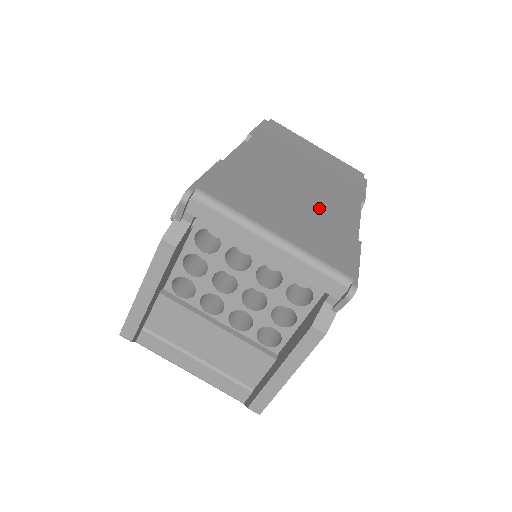
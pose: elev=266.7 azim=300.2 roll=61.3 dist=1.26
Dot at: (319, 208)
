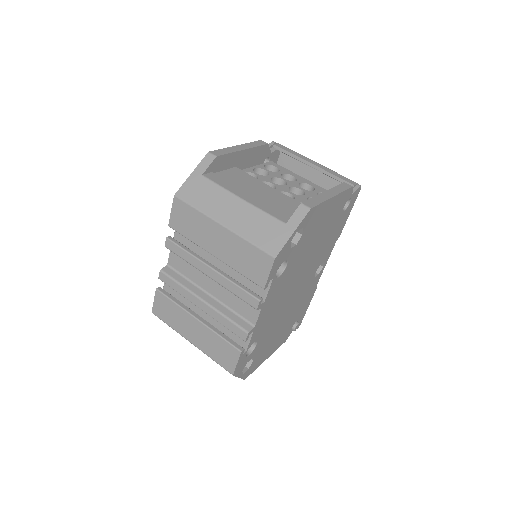
Dot at: occluded
